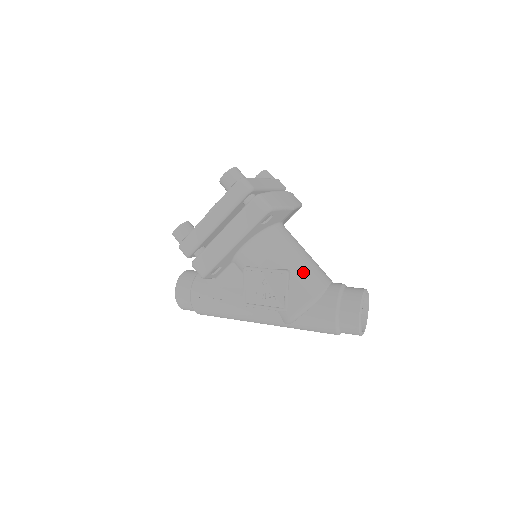
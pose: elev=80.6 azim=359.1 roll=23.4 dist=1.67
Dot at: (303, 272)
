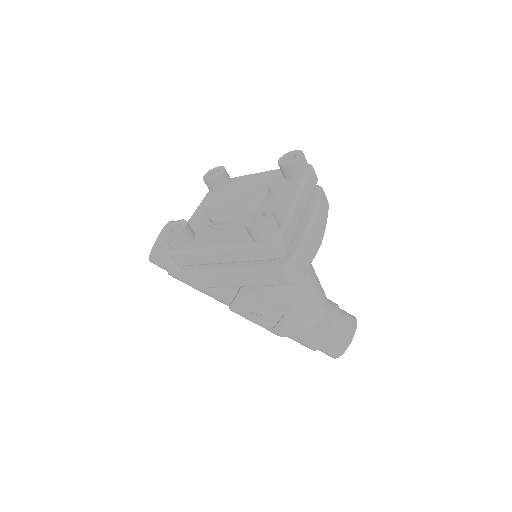
Dot at: (304, 309)
